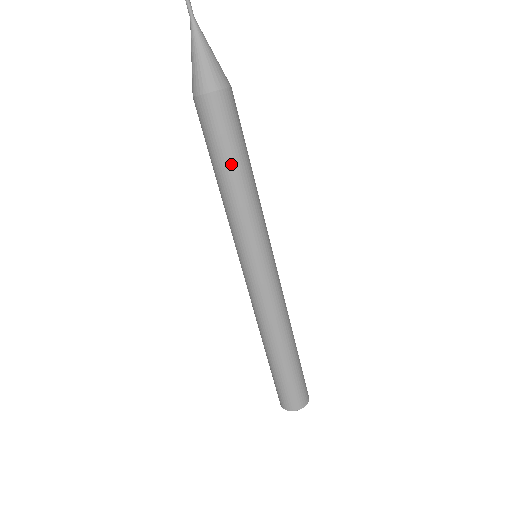
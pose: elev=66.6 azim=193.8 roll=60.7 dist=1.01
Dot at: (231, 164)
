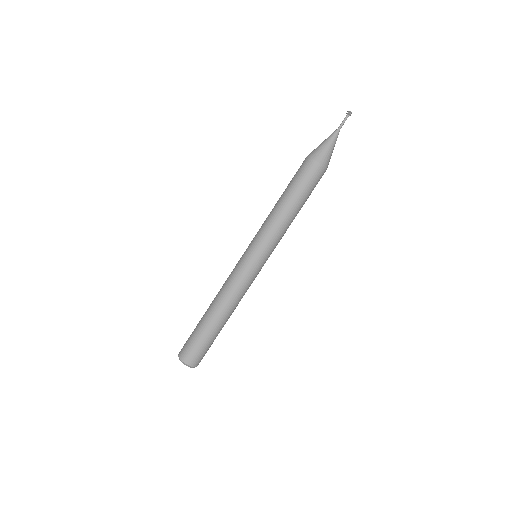
Dot at: (288, 196)
